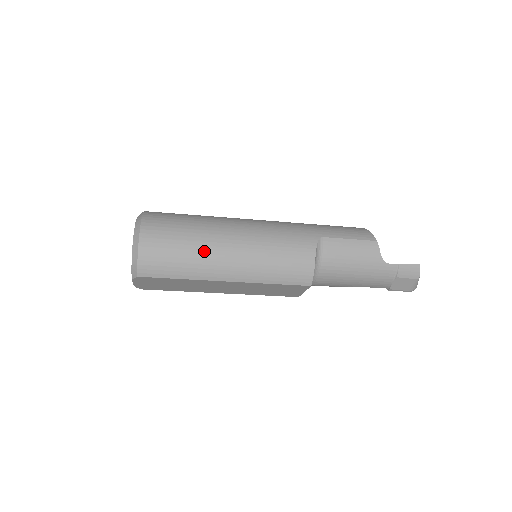
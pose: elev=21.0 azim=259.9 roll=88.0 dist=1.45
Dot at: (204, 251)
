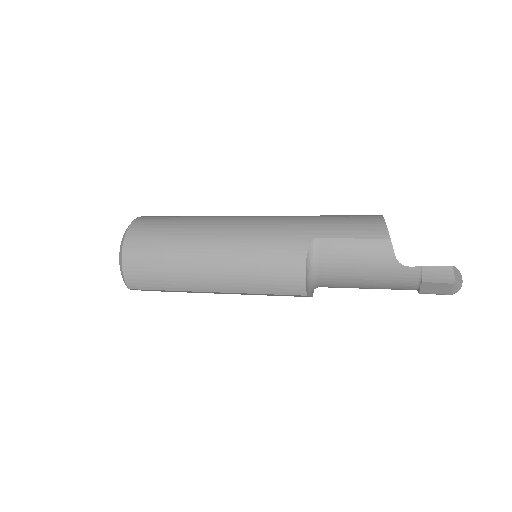
Dot at: (183, 263)
